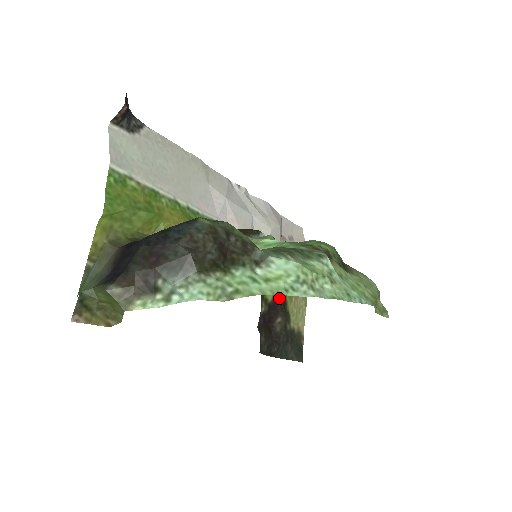
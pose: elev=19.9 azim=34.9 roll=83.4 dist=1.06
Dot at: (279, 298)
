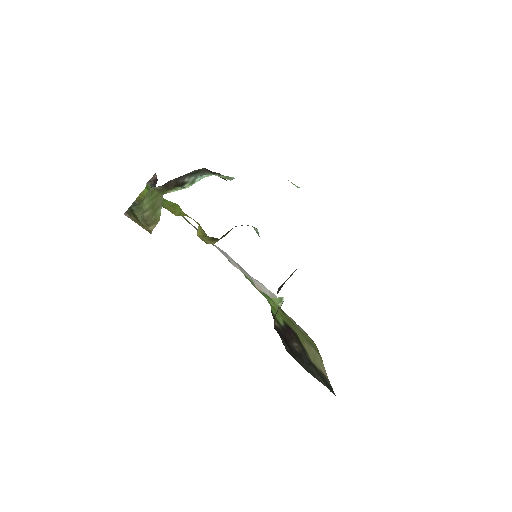
Dot at: (290, 329)
